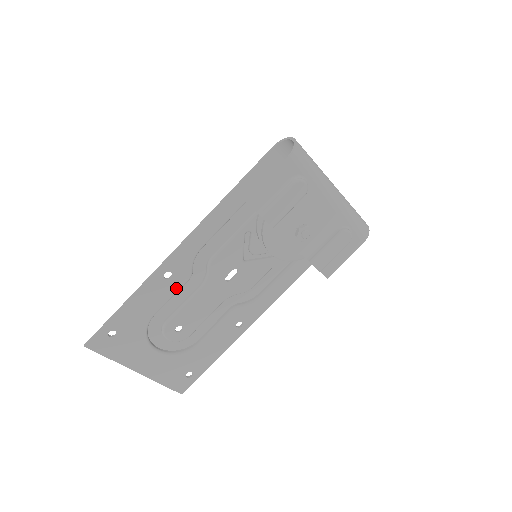
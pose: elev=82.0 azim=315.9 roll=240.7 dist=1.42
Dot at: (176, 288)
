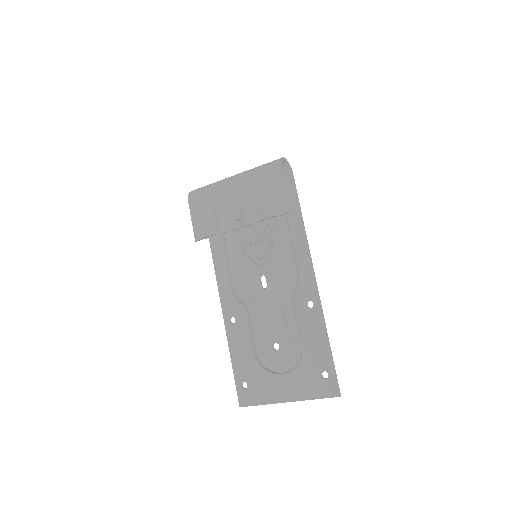
Dot at: (244, 323)
